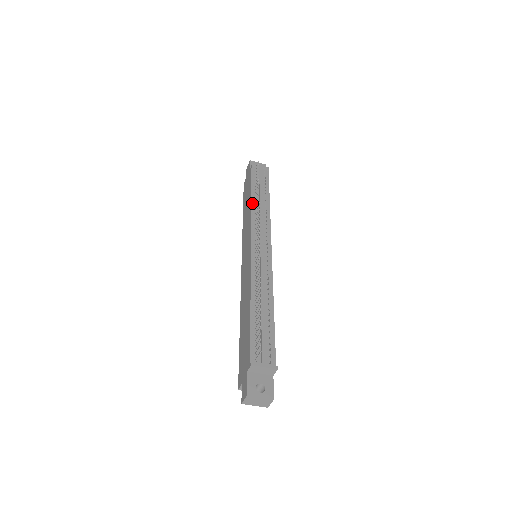
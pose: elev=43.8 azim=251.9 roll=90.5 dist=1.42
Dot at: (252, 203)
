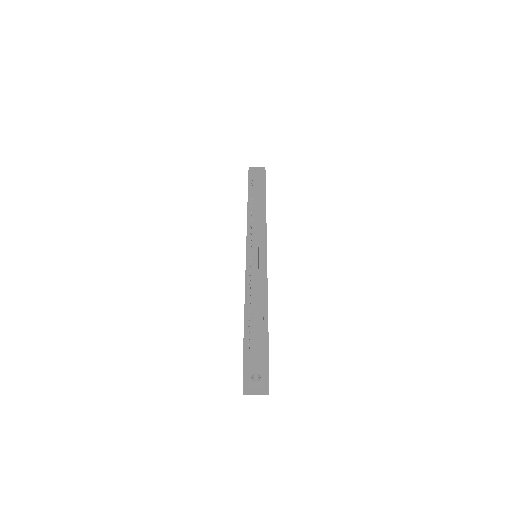
Dot at: (248, 208)
